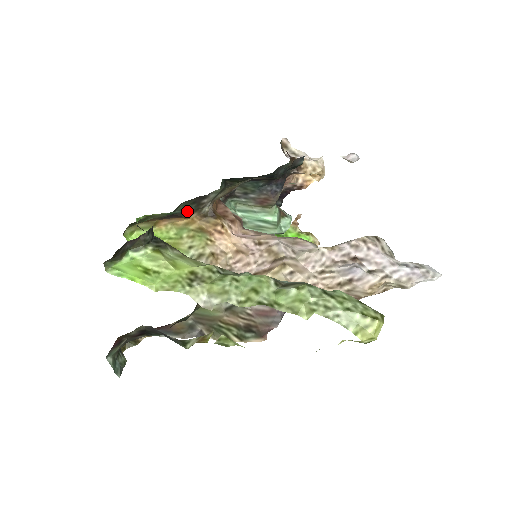
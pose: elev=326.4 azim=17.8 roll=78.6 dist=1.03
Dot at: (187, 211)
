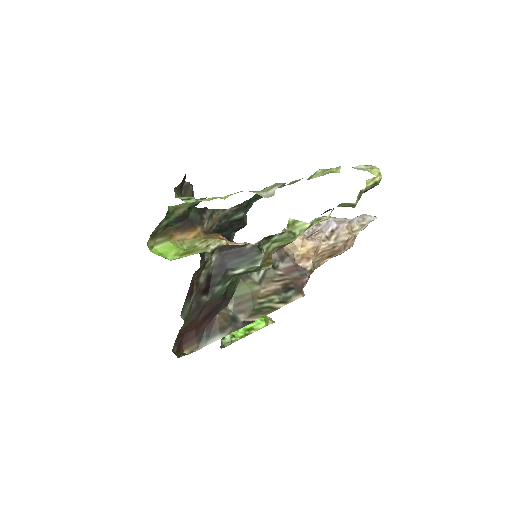
Dot at: (195, 222)
